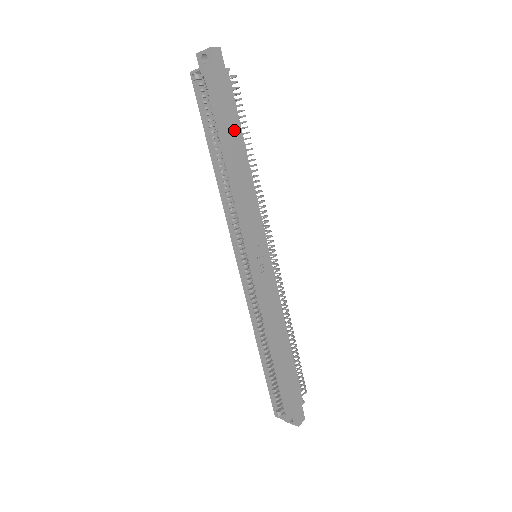
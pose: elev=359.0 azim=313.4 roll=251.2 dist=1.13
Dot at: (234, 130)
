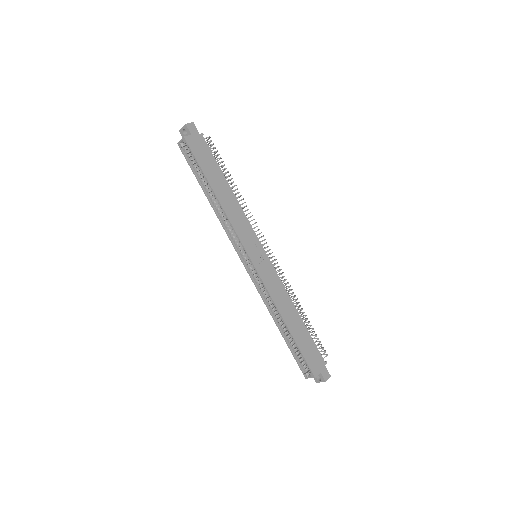
Dot at: (216, 172)
